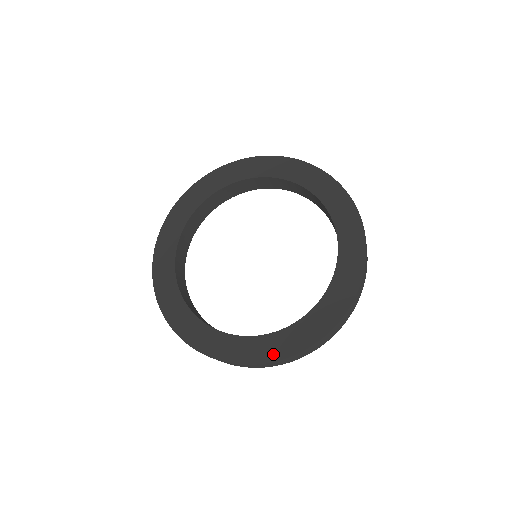
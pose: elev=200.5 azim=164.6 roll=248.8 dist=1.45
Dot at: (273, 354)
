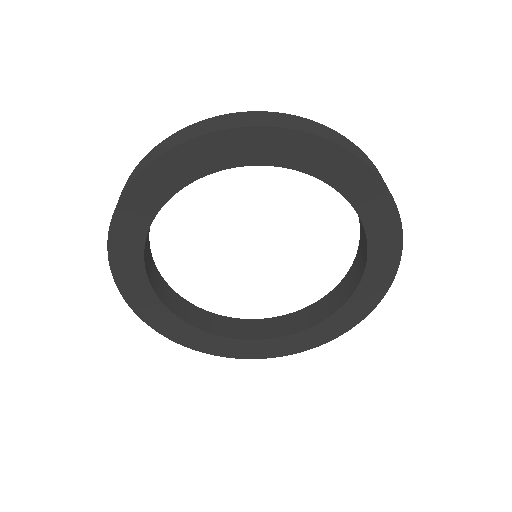
Dot at: (280, 352)
